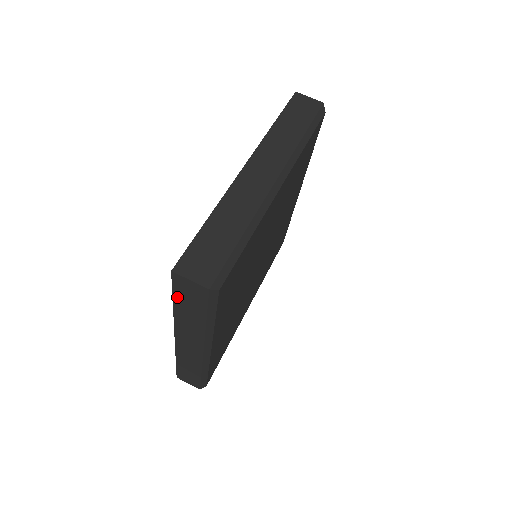
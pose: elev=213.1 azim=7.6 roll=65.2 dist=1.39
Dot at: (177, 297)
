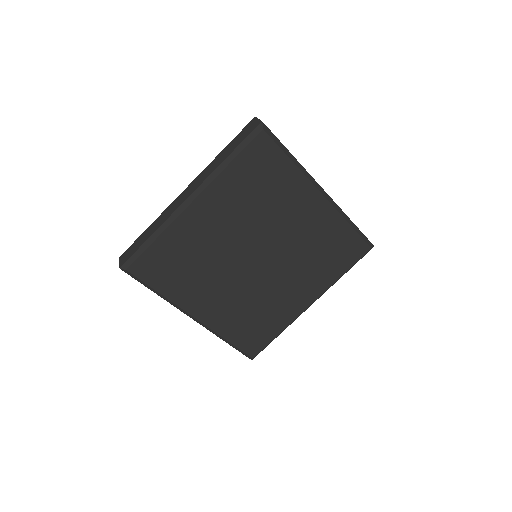
Dot at: occluded
